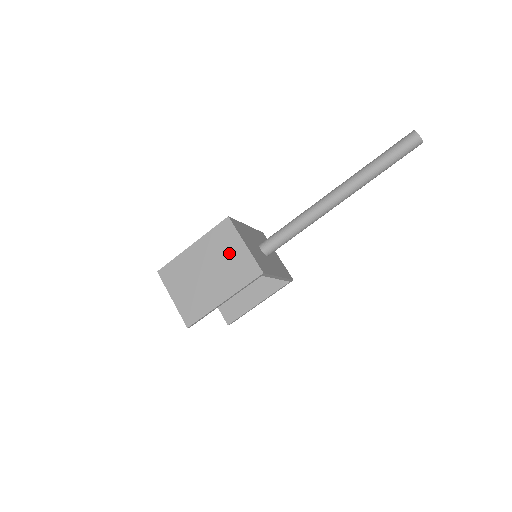
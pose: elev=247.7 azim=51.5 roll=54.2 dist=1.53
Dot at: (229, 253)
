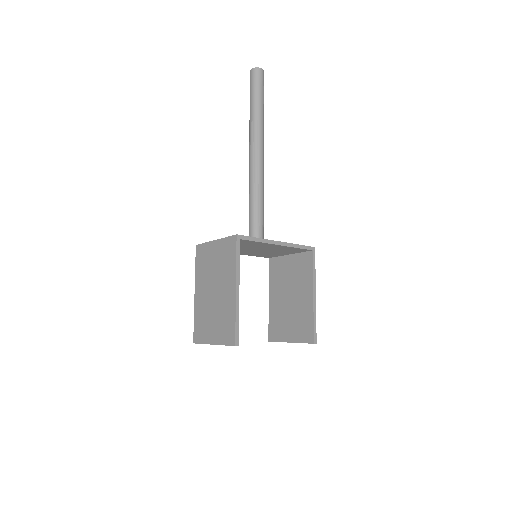
Dot at: (213, 260)
